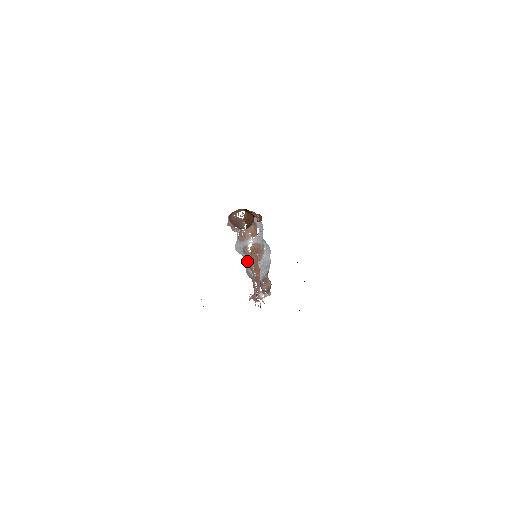
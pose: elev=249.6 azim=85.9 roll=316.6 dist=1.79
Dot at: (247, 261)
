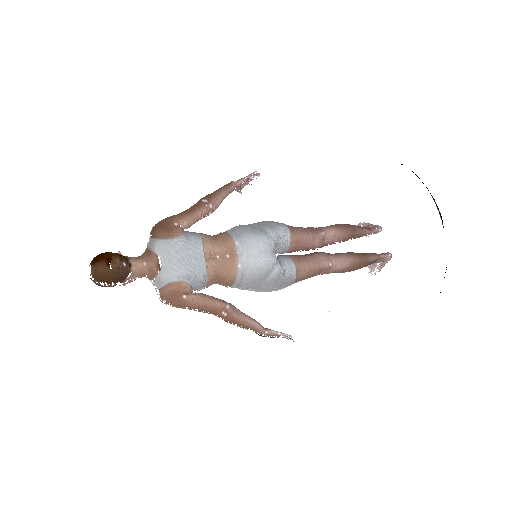
Dot at: occluded
